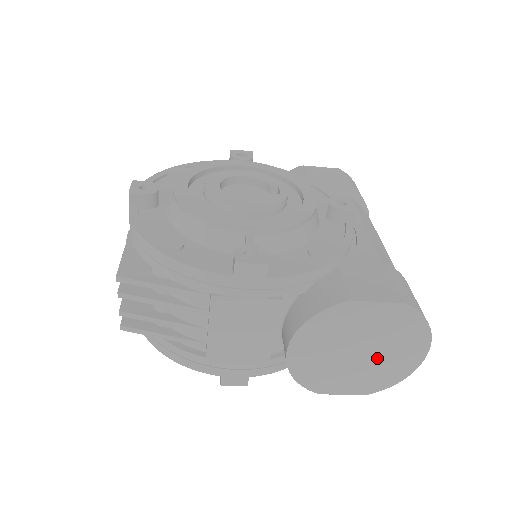
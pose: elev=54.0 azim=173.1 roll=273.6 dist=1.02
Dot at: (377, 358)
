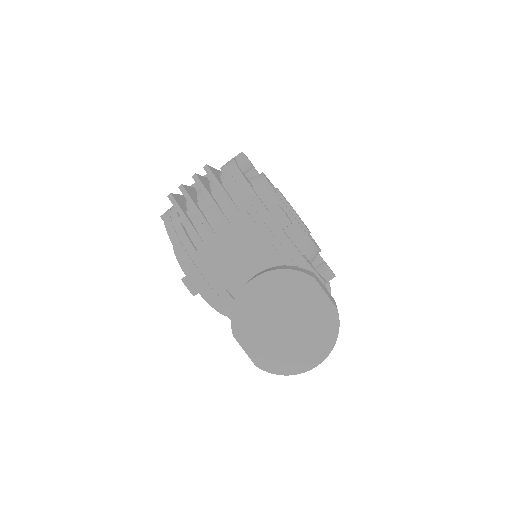
Dot at: (290, 339)
